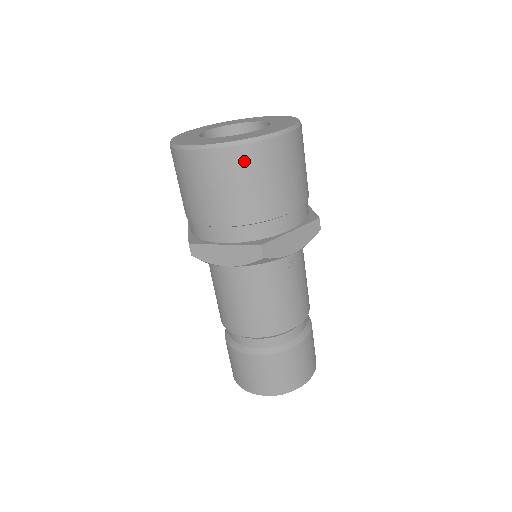
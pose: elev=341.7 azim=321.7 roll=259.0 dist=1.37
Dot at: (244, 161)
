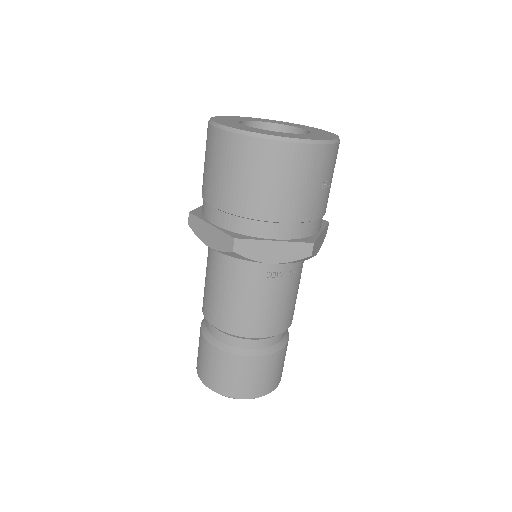
Dot at: (248, 153)
